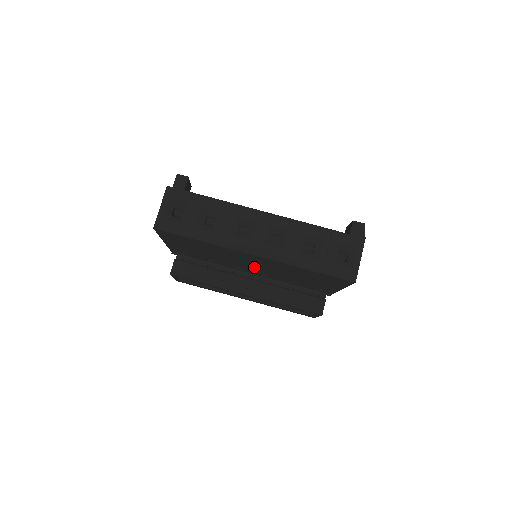
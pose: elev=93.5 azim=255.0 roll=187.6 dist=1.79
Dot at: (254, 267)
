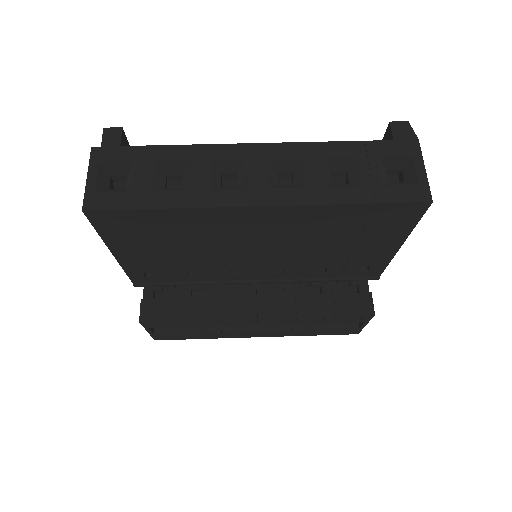
Dot at: (260, 254)
